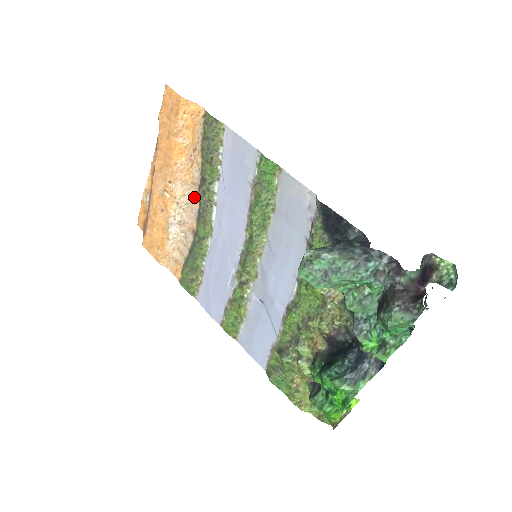
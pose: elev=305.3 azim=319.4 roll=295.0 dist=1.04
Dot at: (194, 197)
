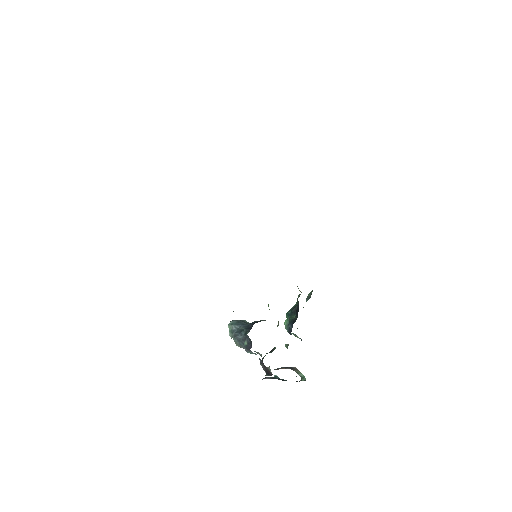
Dot at: occluded
